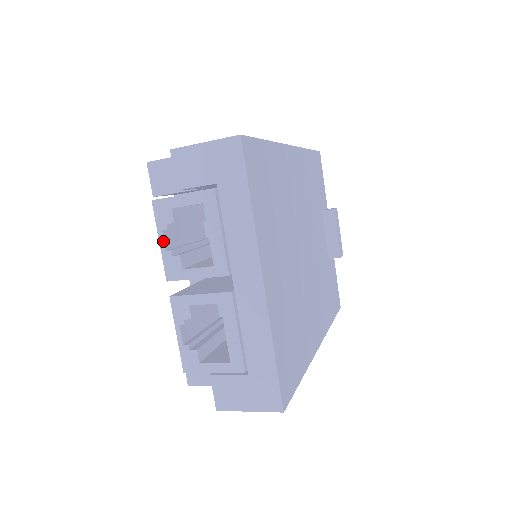
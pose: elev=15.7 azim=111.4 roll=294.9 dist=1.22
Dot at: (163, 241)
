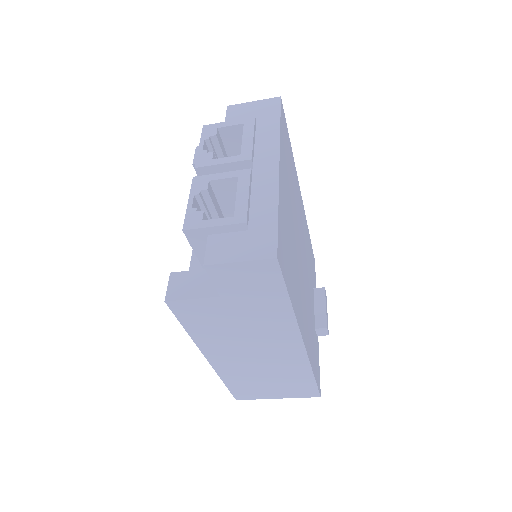
Dot at: (203, 145)
